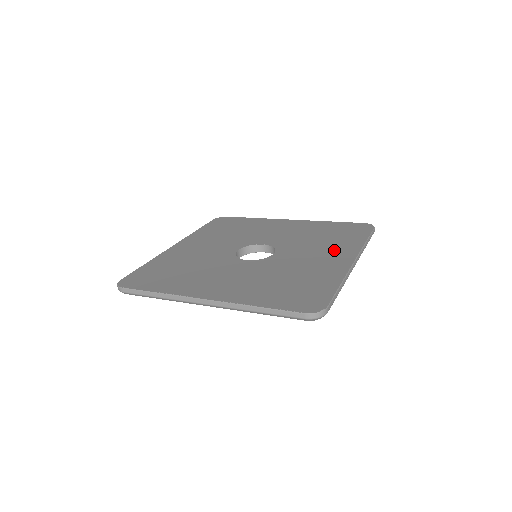
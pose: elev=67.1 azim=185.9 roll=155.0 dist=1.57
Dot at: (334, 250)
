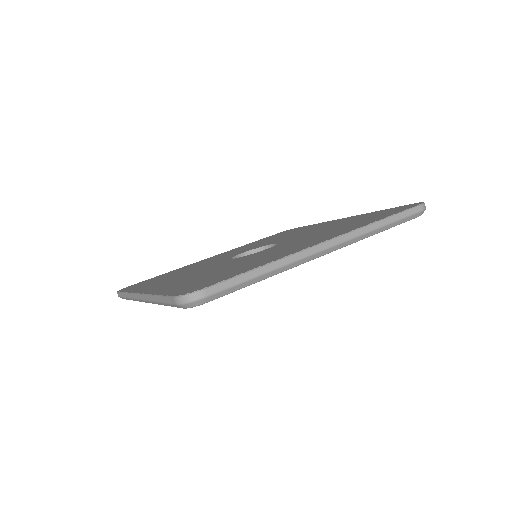
Dot at: (313, 227)
